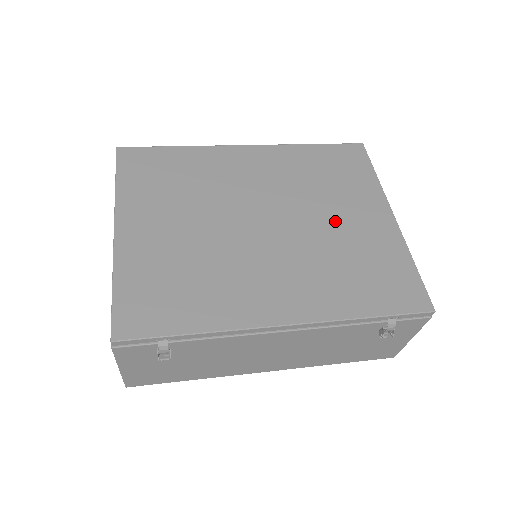
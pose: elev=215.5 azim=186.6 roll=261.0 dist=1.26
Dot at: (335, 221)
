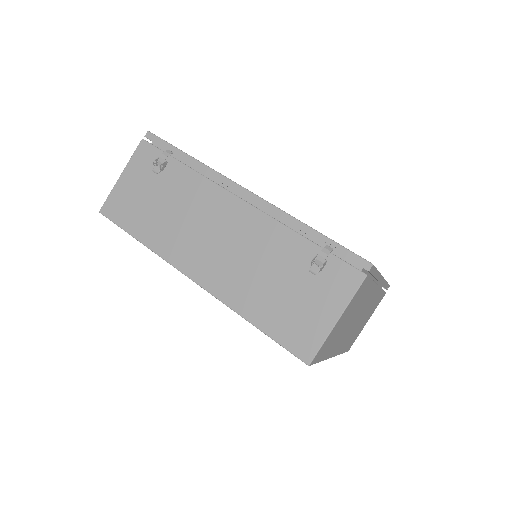
Dot at: occluded
